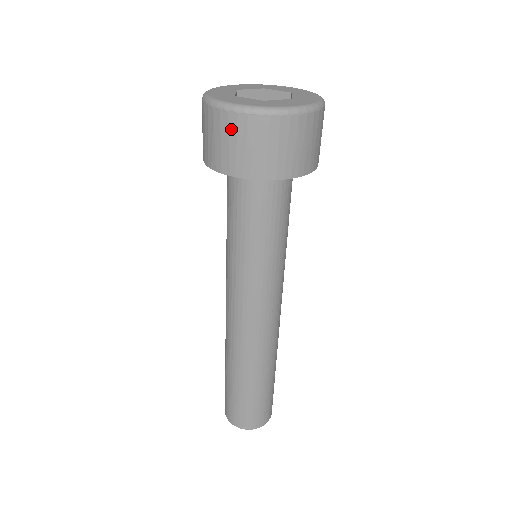
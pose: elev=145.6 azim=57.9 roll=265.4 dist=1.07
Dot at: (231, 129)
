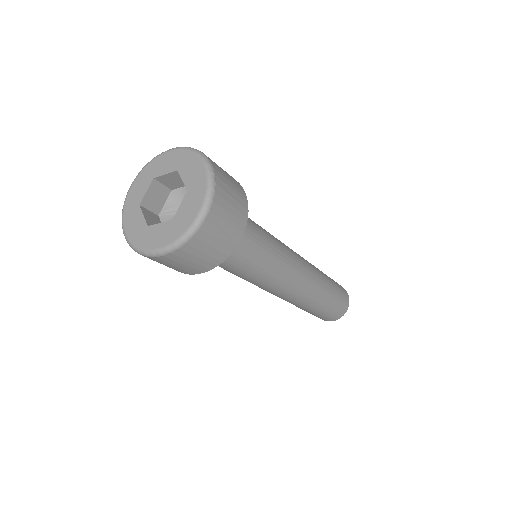
Dot at: occluded
